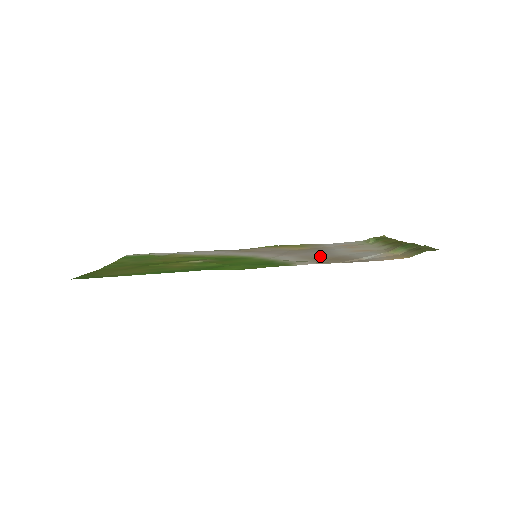
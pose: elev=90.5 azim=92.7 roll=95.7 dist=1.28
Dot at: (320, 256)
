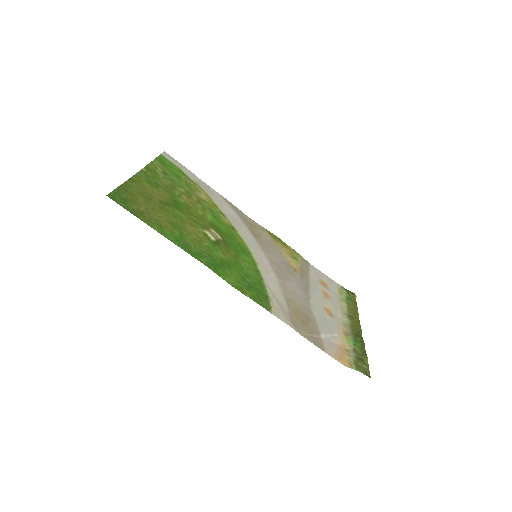
Dot at: (297, 301)
